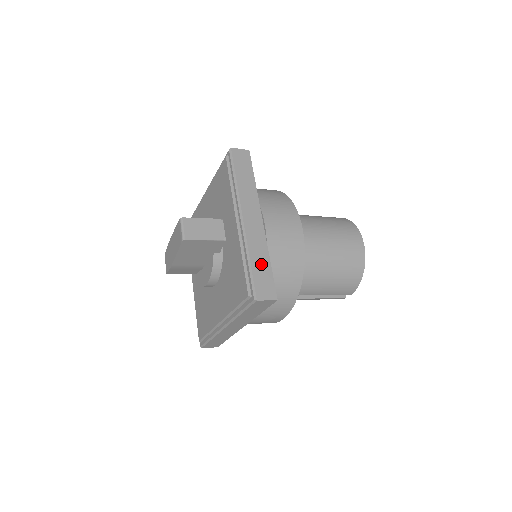
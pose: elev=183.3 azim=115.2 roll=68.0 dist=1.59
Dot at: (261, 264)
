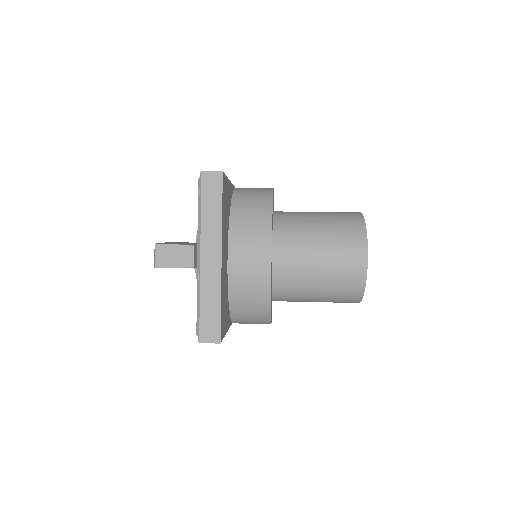
Dot at: (210, 307)
